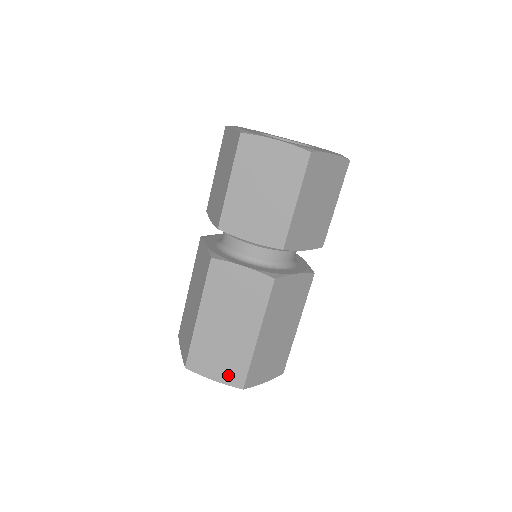
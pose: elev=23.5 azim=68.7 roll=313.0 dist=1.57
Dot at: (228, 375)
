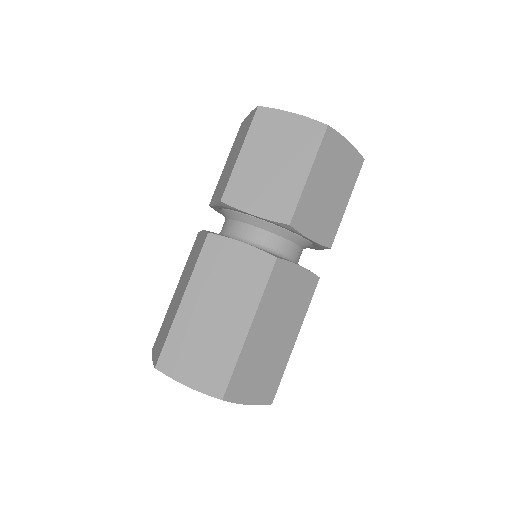
Dot at: (206, 379)
